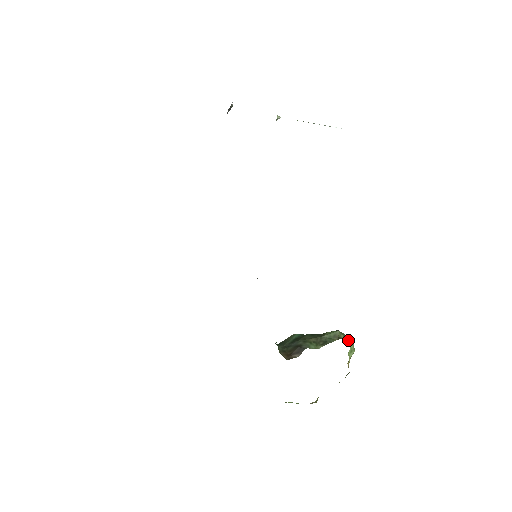
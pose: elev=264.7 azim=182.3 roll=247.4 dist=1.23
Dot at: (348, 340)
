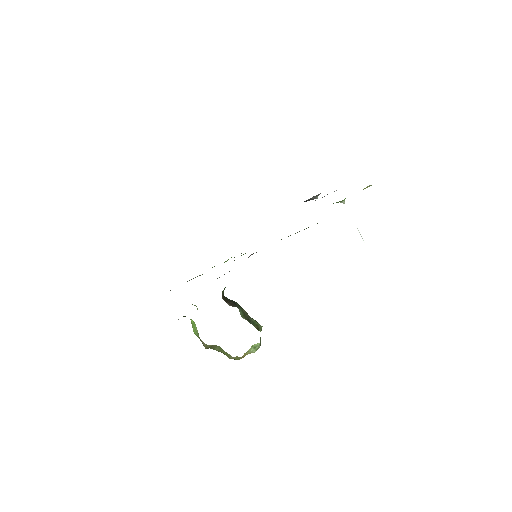
Dot at: occluded
